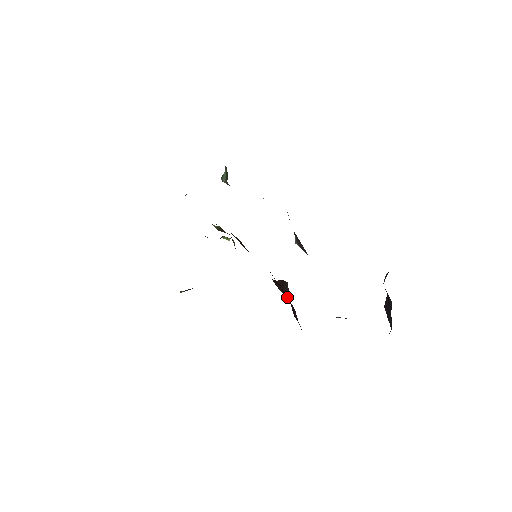
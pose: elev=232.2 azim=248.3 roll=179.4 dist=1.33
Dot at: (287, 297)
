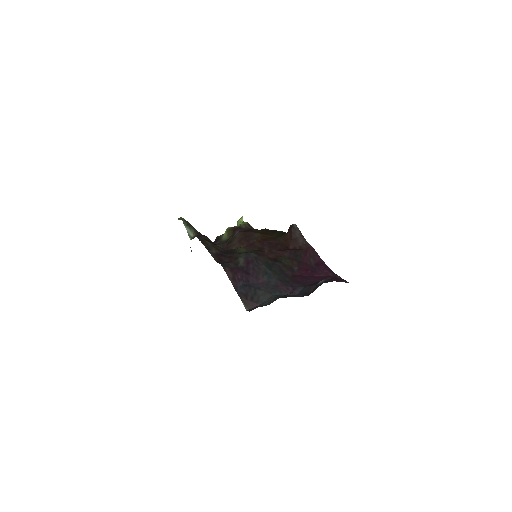
Dot at: (302, 242)
